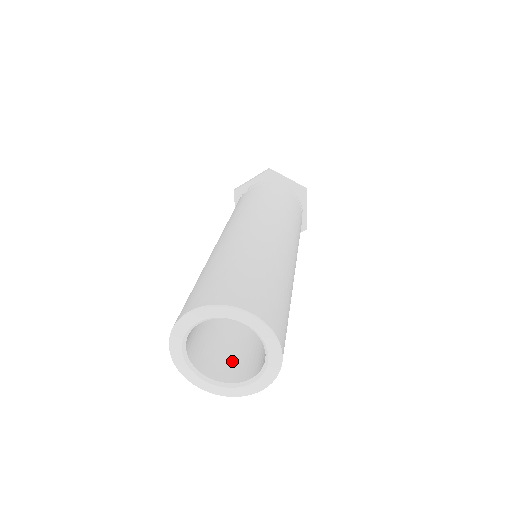
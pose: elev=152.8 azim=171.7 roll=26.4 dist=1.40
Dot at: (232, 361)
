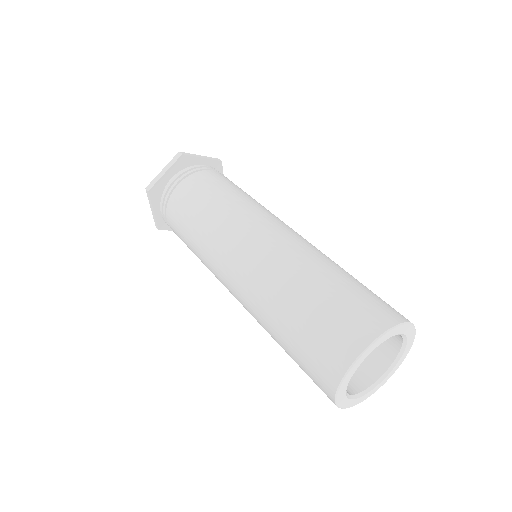
Dot at: occluded
